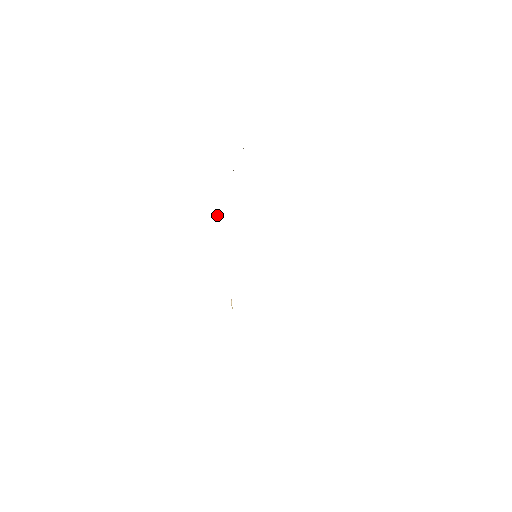
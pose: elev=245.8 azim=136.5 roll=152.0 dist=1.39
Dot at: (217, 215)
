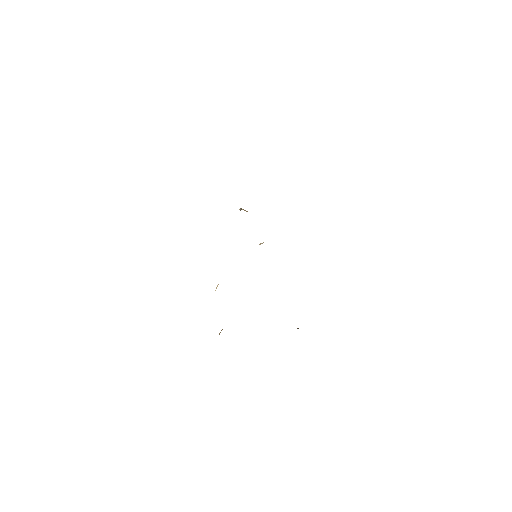
Dot at: occluded
